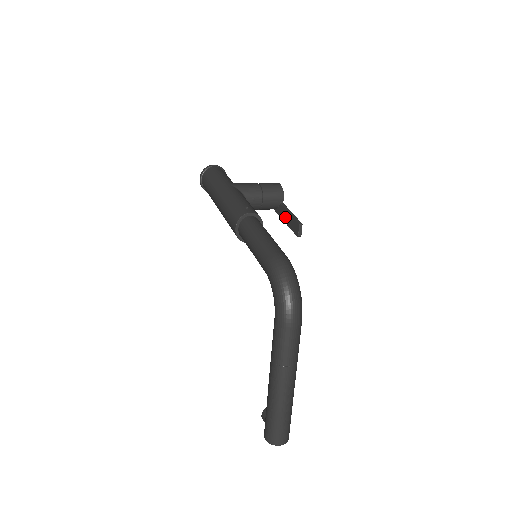
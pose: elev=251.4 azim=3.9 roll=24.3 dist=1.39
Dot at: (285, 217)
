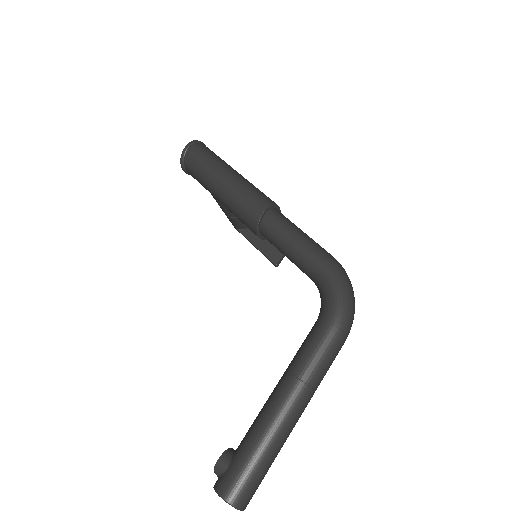
Dot at: (258, 241)
